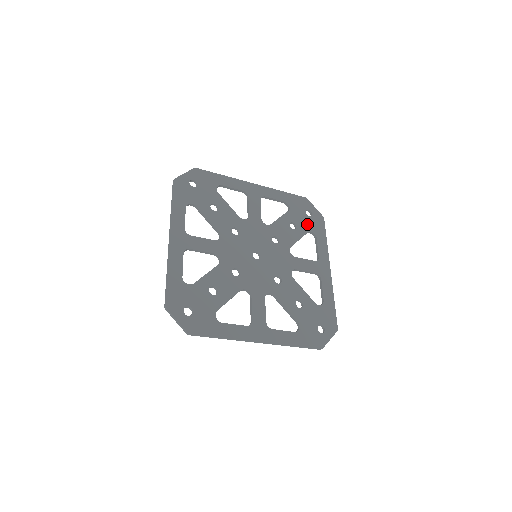
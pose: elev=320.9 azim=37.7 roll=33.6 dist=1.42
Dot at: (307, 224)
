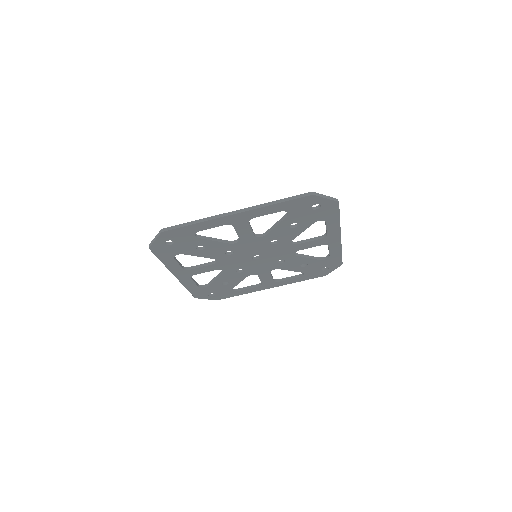
Dot at: (320, 262)
